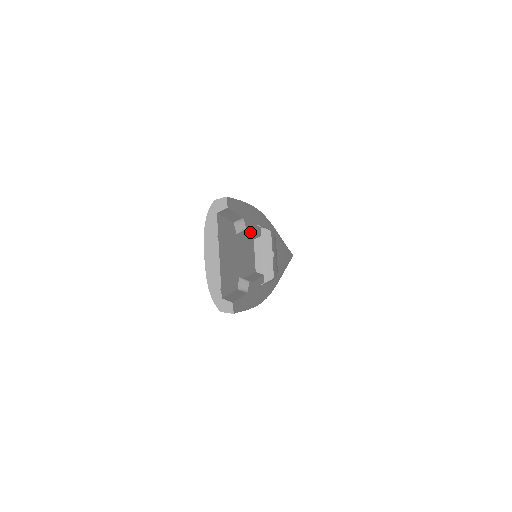
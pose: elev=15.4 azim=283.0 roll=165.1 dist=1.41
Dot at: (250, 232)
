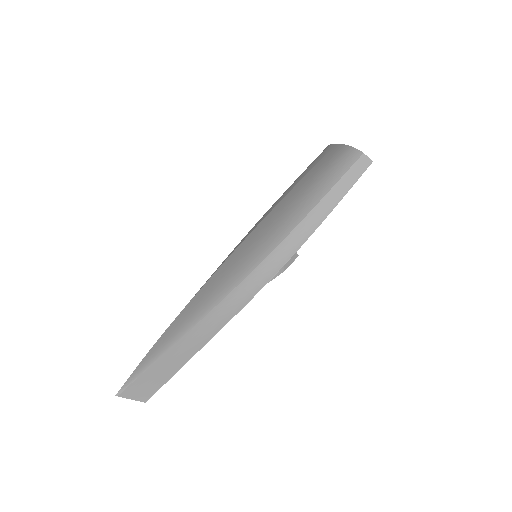
Dot at: occluded
